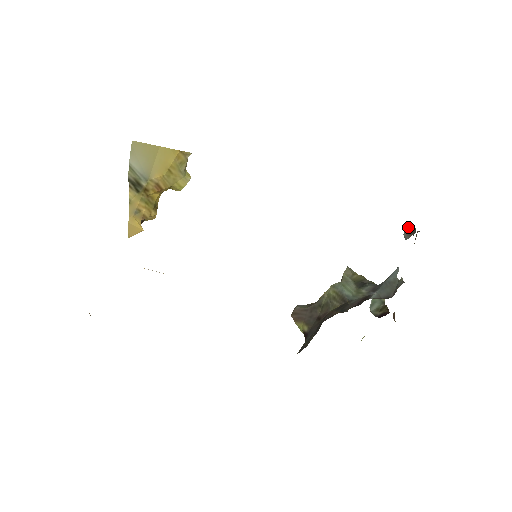
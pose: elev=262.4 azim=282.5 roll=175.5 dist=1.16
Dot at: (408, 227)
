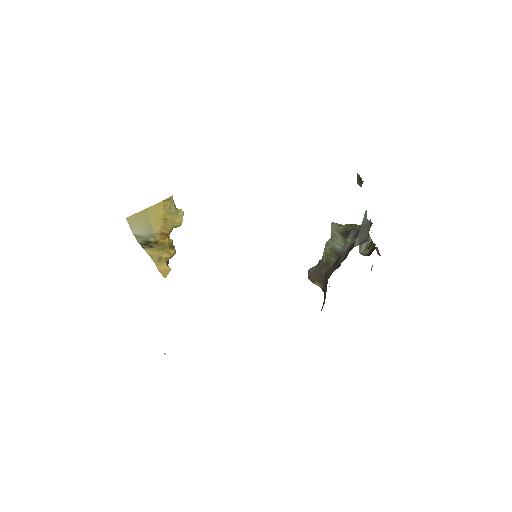
Dot at: (357, 177)
